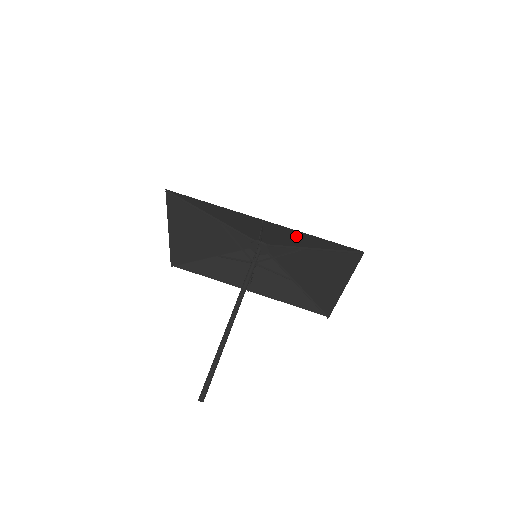
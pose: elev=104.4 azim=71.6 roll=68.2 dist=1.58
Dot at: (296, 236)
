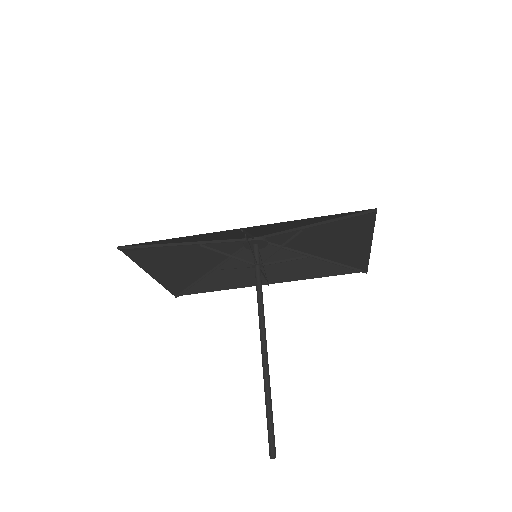
Dot at: (288, 224)
